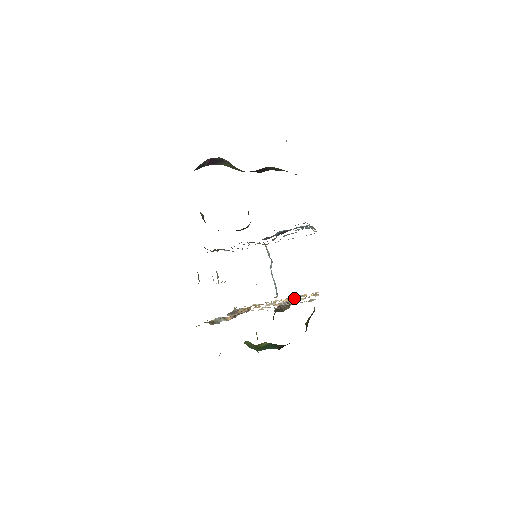
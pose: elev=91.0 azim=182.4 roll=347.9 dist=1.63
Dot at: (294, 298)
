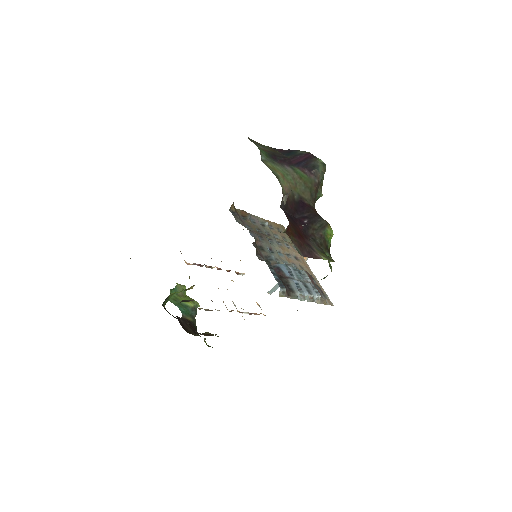
Dot at: occluded
